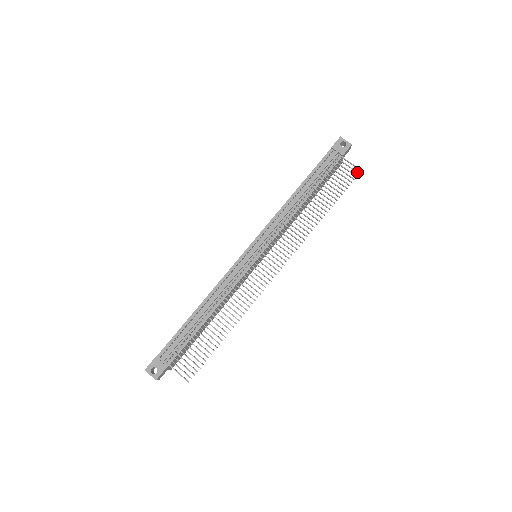
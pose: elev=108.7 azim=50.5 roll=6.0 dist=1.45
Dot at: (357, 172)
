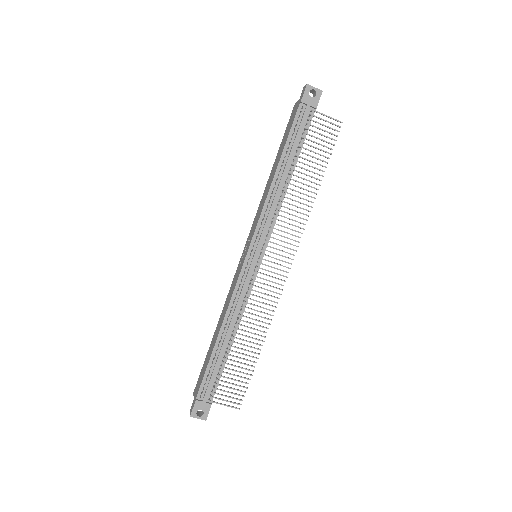
Dot at: (338, 126)
